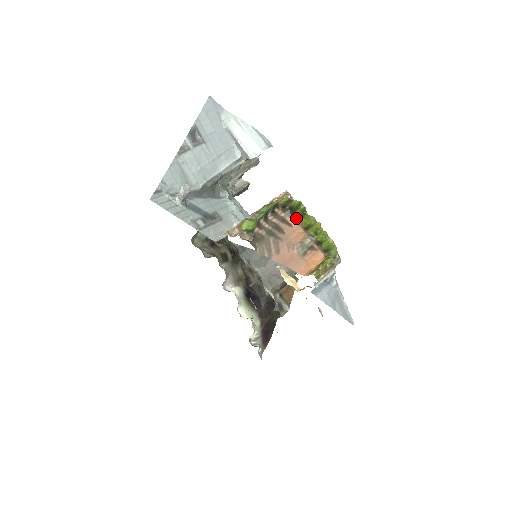
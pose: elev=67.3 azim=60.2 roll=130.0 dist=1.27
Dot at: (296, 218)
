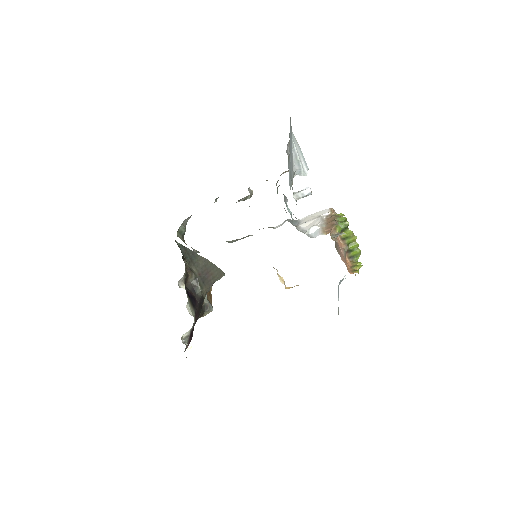
Dot at: occluded
